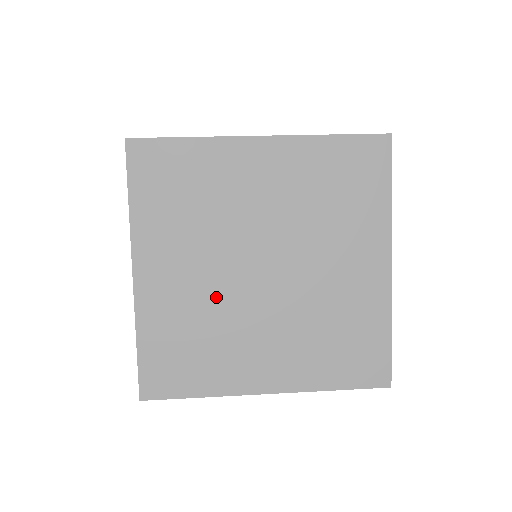
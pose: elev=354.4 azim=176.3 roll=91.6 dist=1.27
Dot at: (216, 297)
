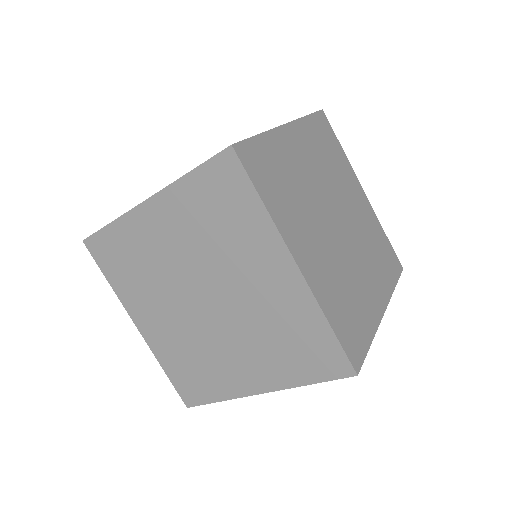
Dot at: (188, 330)
